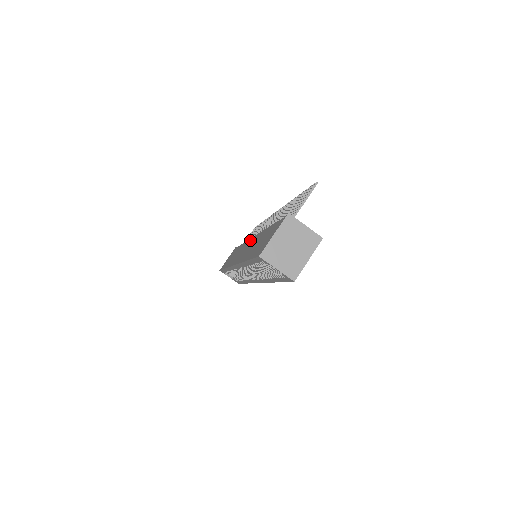
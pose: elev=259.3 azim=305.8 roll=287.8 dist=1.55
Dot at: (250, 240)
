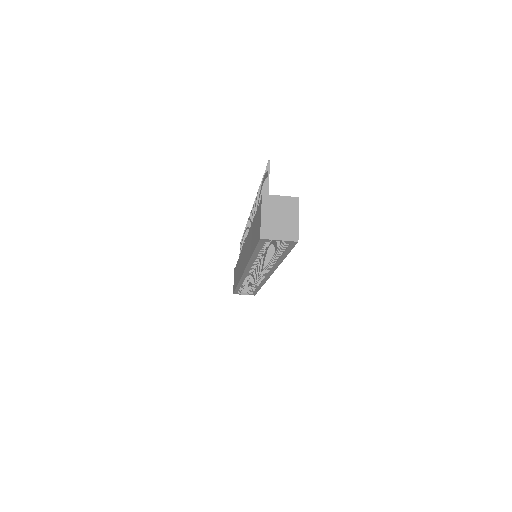
Dot at: (244, 246)
